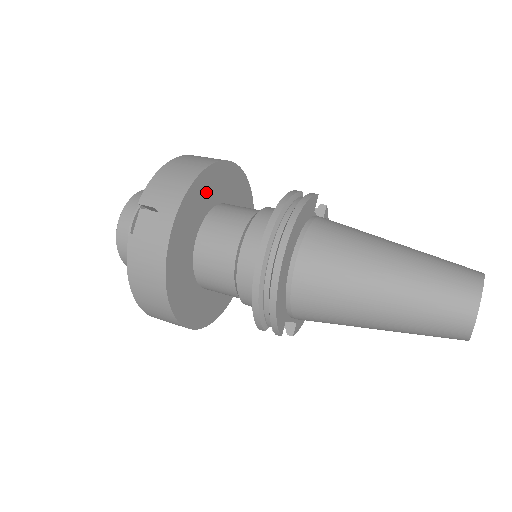
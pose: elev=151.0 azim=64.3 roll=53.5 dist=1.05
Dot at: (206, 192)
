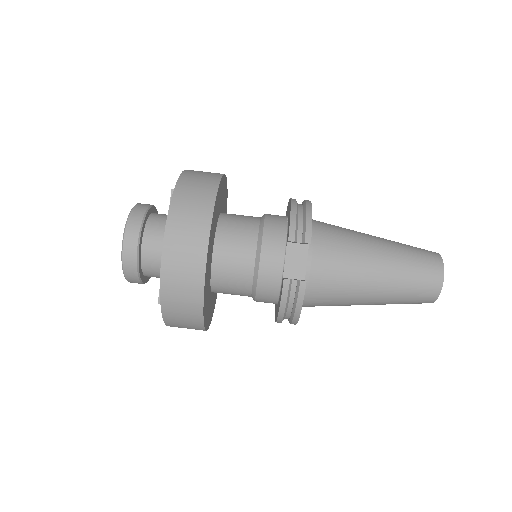
Dot at: (207, 299)
